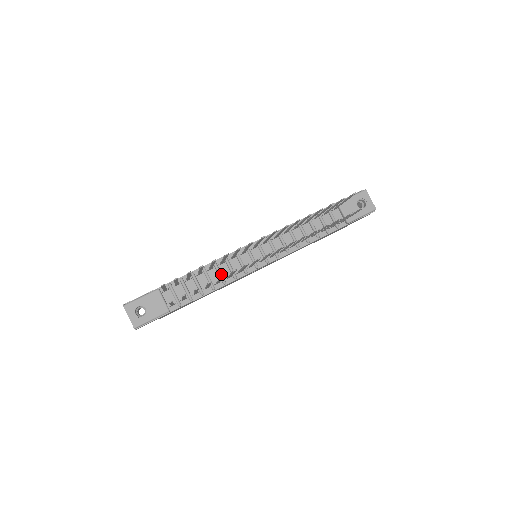
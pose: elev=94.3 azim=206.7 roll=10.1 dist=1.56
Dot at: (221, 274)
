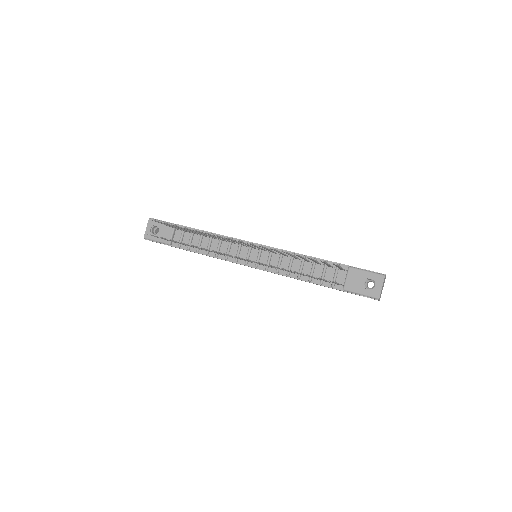
Dot at: (219, 248)
